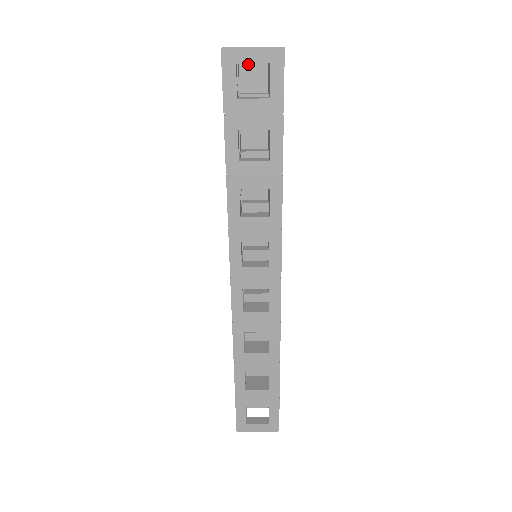
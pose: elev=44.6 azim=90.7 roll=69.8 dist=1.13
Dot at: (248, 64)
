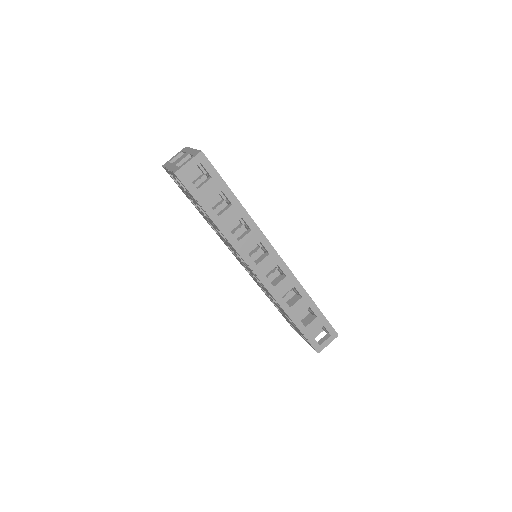
Dot at: occluded
